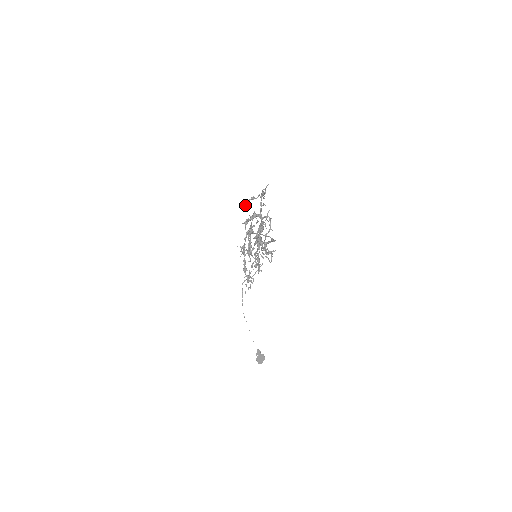
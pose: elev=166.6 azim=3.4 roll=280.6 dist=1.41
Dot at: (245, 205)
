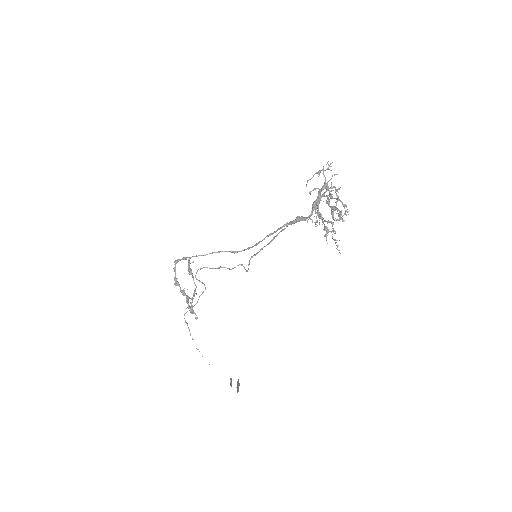
Dot at: (308, 180)
